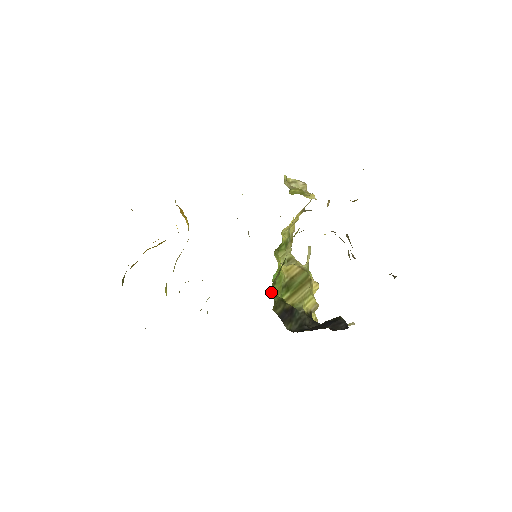
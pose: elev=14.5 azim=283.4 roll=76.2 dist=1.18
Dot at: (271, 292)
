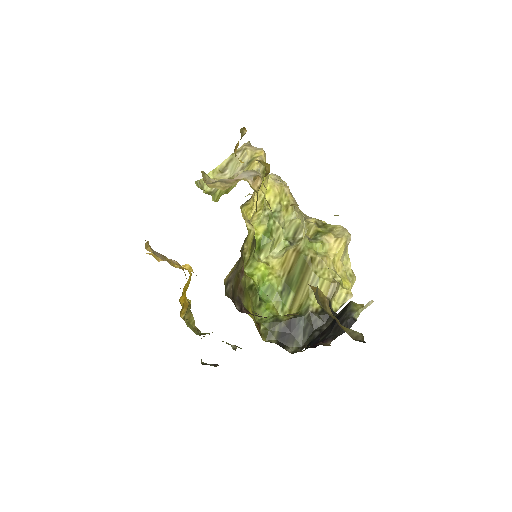
Dot at: (260, 318)
